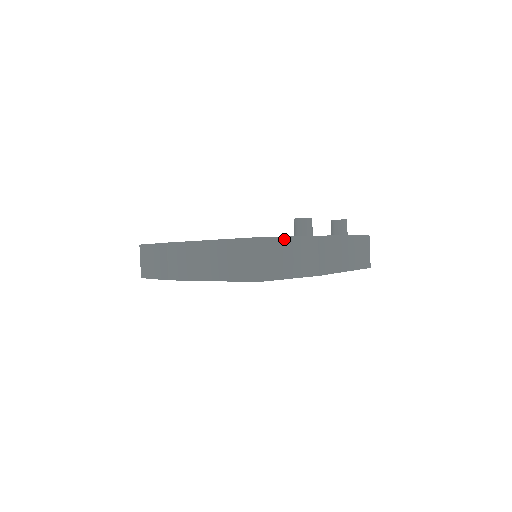
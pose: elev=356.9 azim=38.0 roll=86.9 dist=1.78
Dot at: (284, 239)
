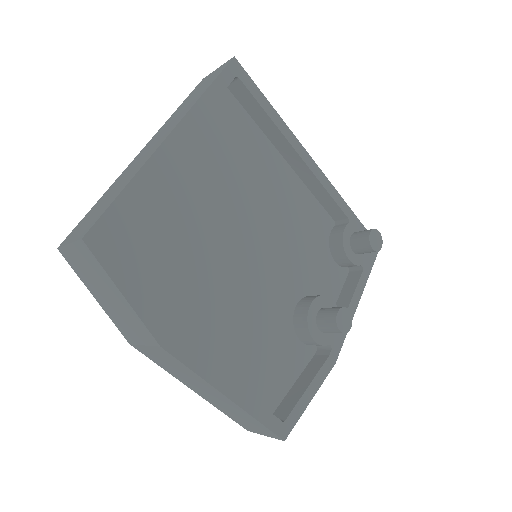
Dot at: (305, 405)
